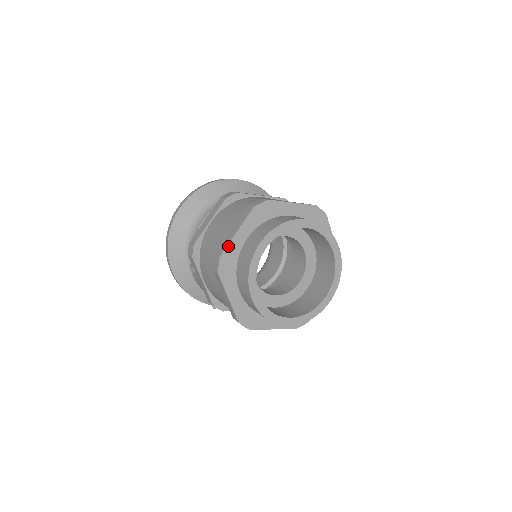
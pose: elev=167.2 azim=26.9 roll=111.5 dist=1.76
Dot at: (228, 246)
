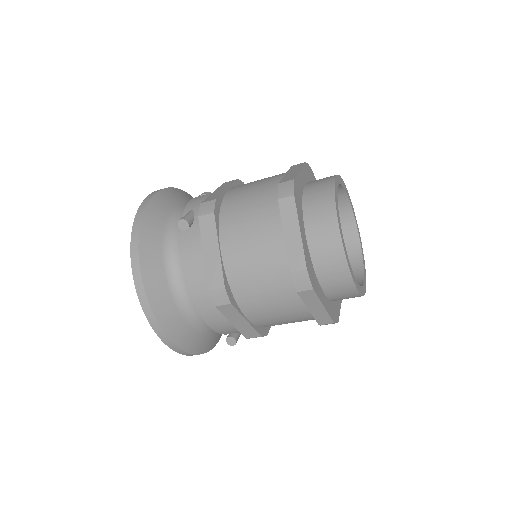
Dot at: (314, 177)
